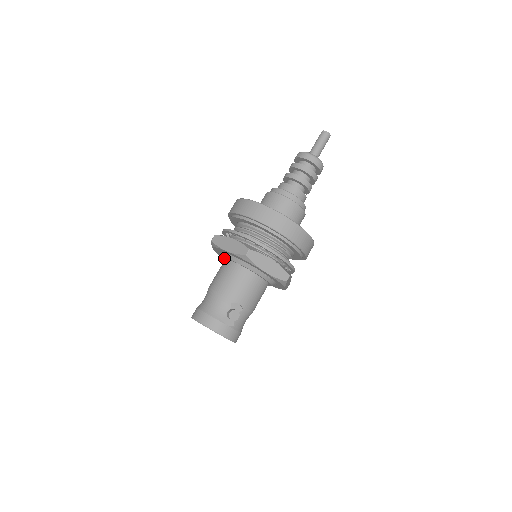
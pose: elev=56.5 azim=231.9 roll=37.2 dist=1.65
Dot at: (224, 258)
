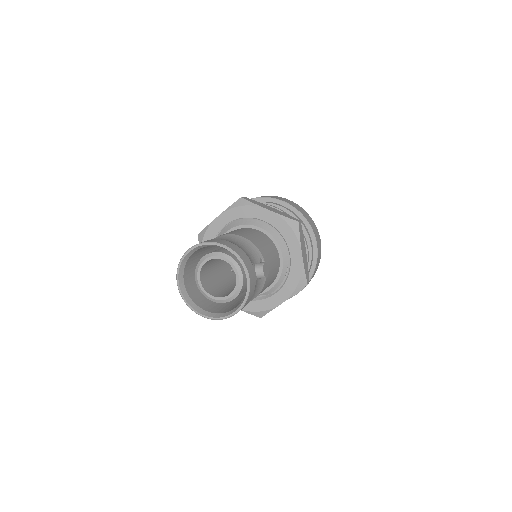
Dot at: (237, 227)
